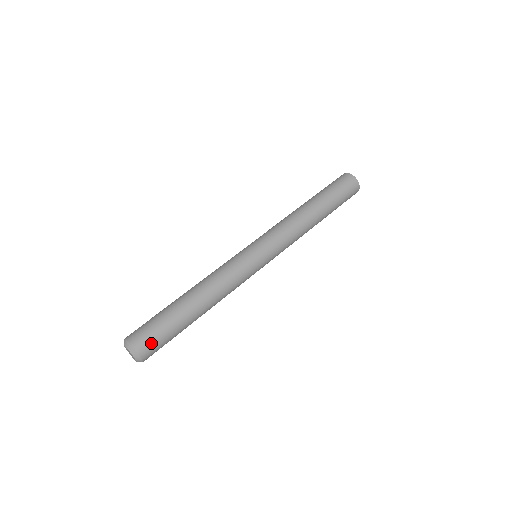
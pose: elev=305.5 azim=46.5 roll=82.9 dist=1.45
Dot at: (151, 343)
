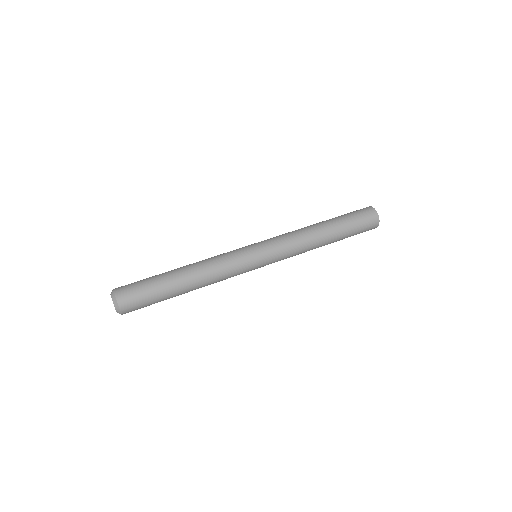
Dot at: (129, 288)
